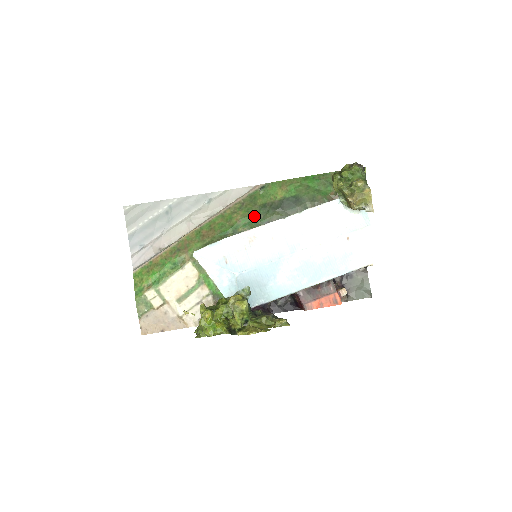
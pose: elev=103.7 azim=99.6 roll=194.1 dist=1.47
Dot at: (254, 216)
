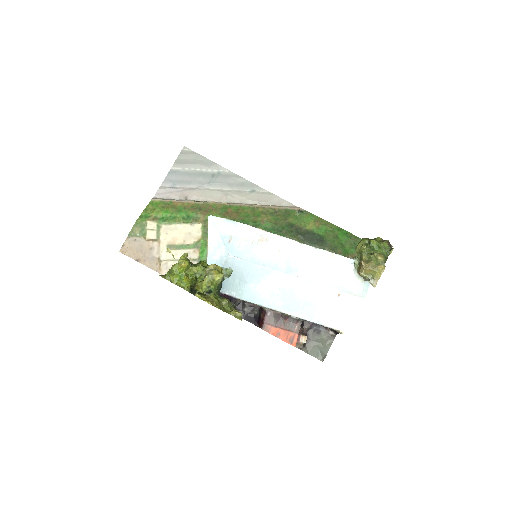
Dot at: (278, 227)
